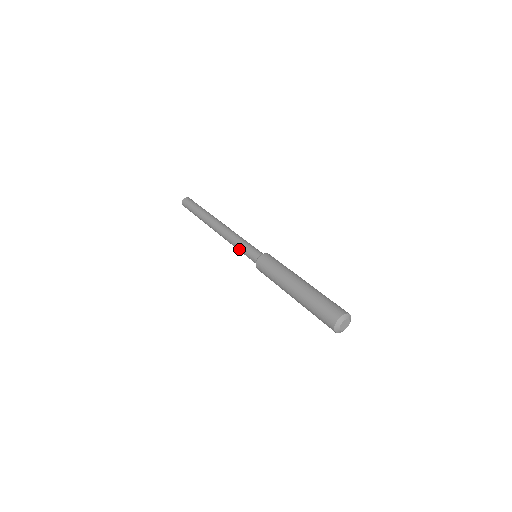
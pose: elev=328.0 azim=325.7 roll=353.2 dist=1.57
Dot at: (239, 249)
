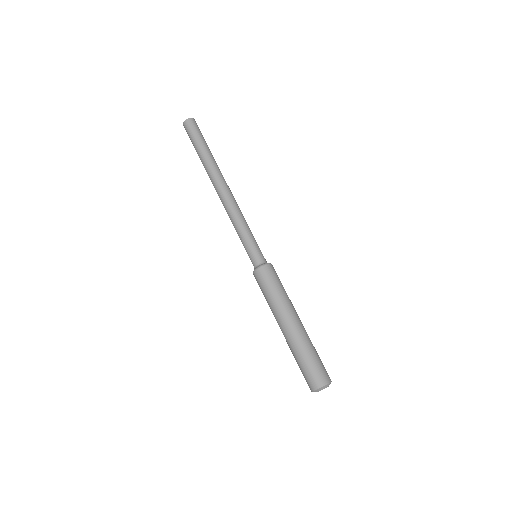
Dot at: (240, 237)
